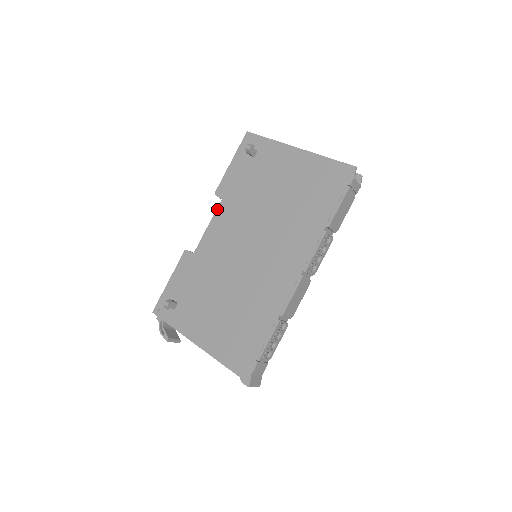
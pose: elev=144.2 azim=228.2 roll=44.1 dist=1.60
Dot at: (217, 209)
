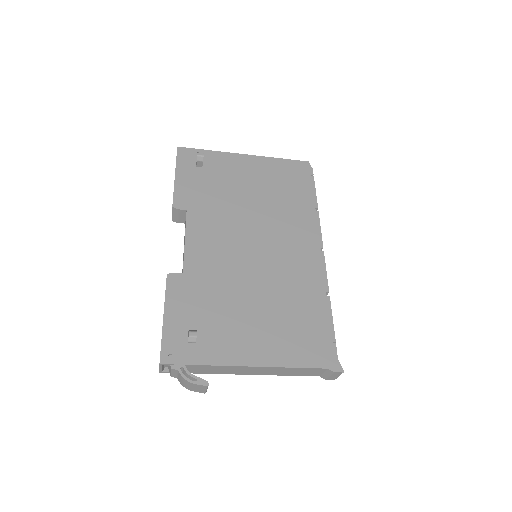
Dot at: (187, 221)
